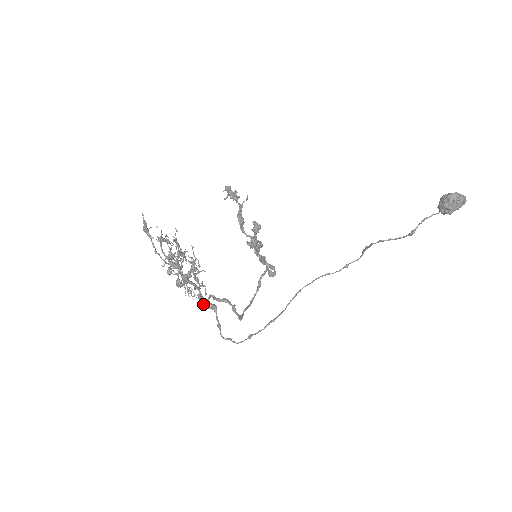
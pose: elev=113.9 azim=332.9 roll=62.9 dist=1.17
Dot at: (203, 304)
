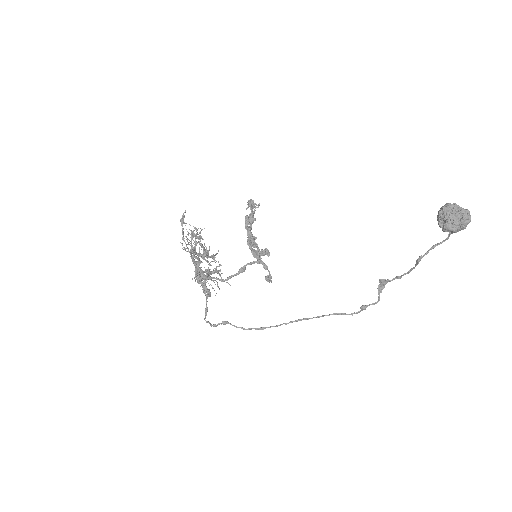
Dot at: (203, 290)
